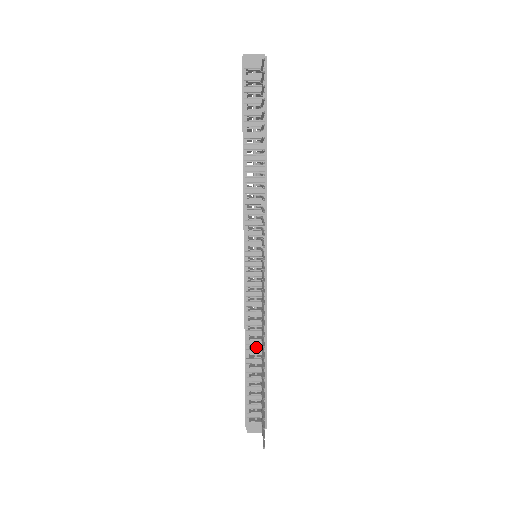
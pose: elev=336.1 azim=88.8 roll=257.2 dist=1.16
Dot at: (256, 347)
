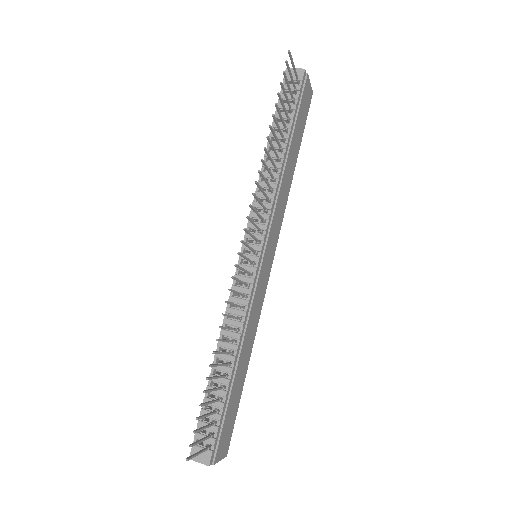
Dot at: occluded
